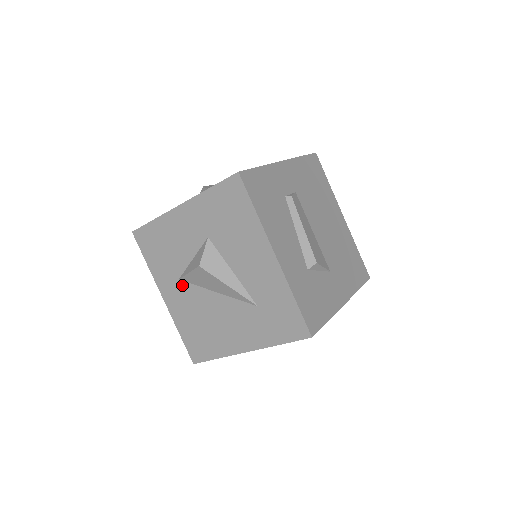
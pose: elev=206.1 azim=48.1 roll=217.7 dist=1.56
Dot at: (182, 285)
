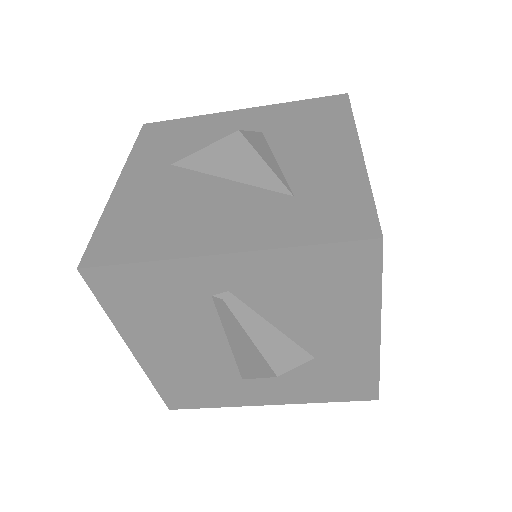
Dot at: (171, 170)
